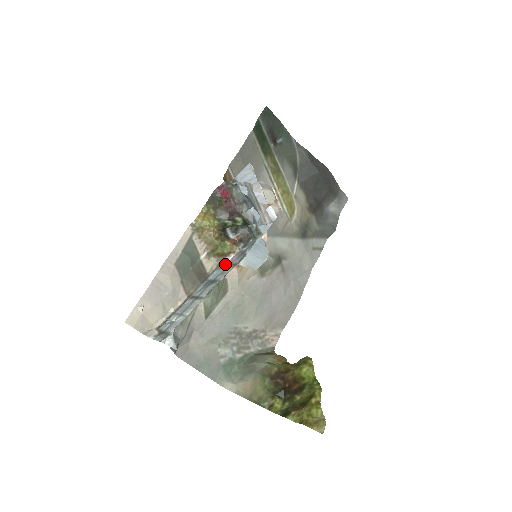
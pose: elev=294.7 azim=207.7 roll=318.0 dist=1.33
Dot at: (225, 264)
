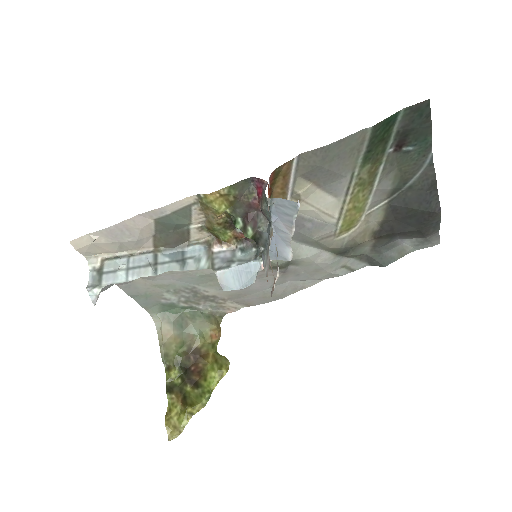
Dot at: (212, 248)
